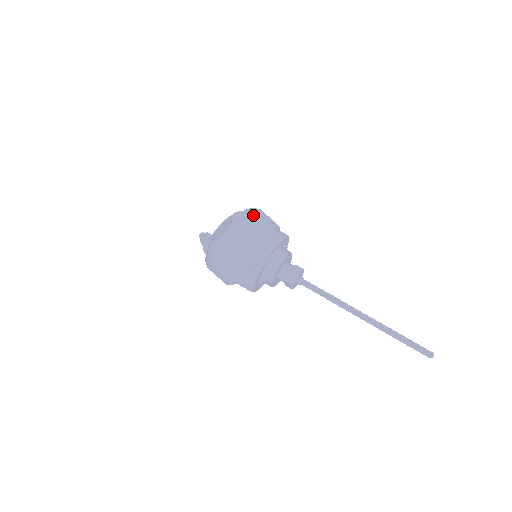
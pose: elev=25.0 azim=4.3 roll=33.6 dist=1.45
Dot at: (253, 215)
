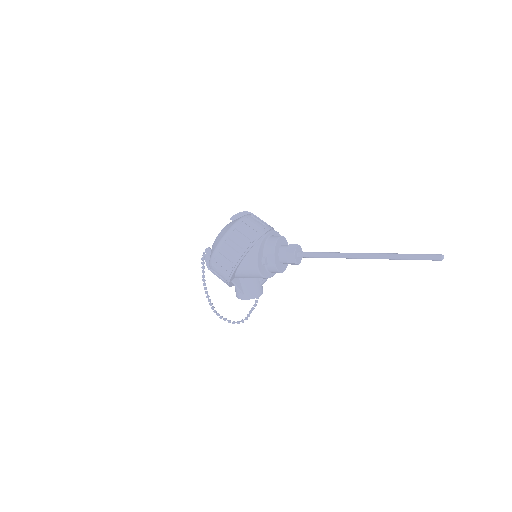
Dot at: occluded
